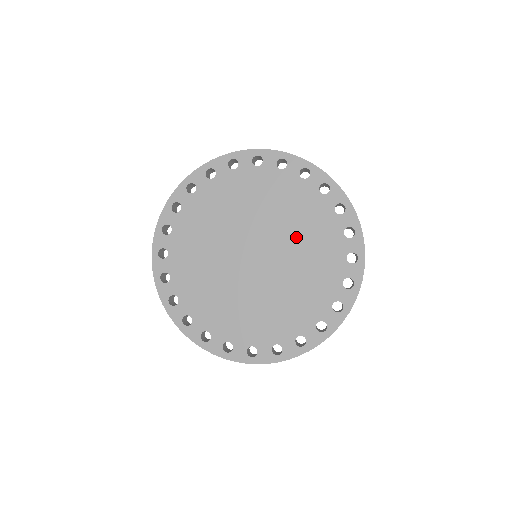
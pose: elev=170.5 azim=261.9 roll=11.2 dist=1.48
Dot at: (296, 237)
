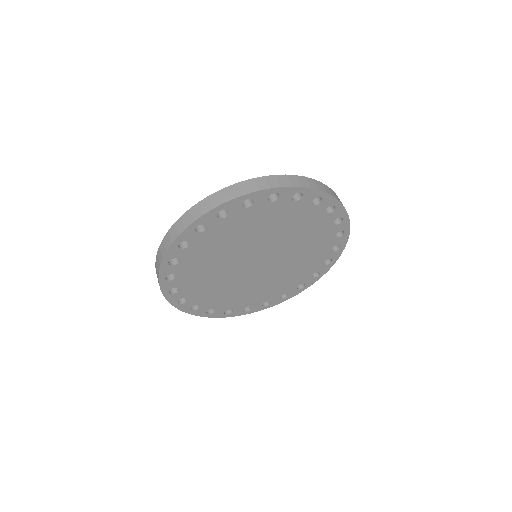
Dot at: (296, 245)
